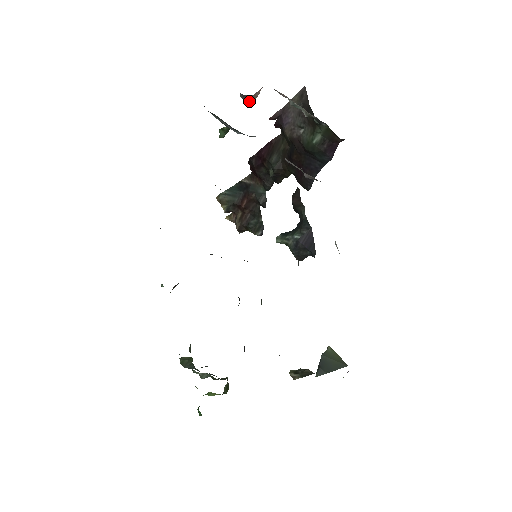
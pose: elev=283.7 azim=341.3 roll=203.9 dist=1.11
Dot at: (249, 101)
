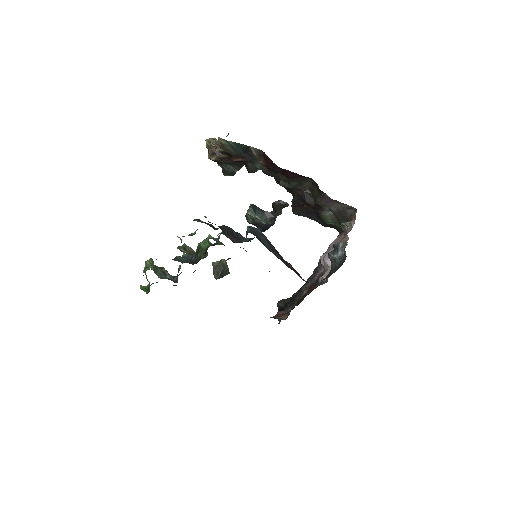
Dot at: occluded
